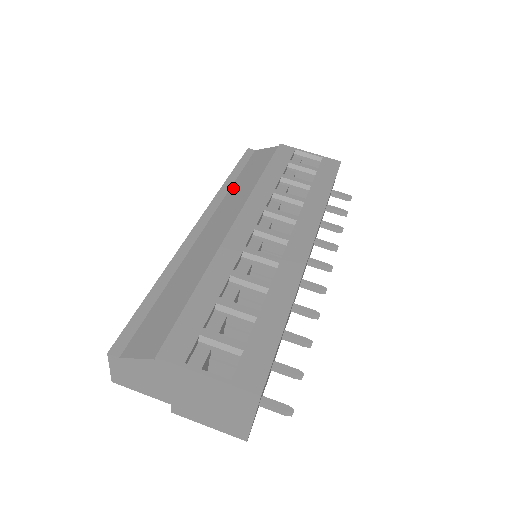
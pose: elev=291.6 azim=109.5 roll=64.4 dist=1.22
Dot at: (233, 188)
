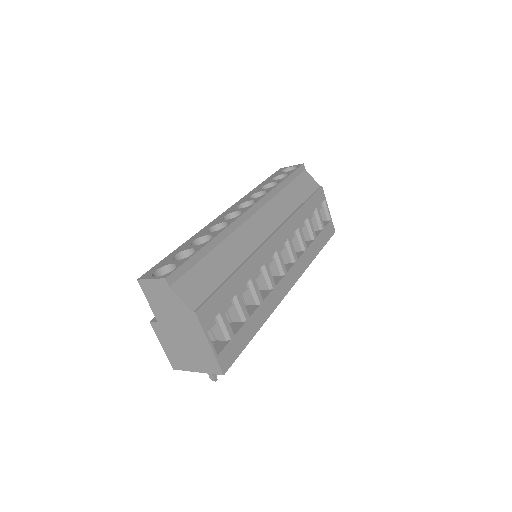
Dot at: (280, 195)
